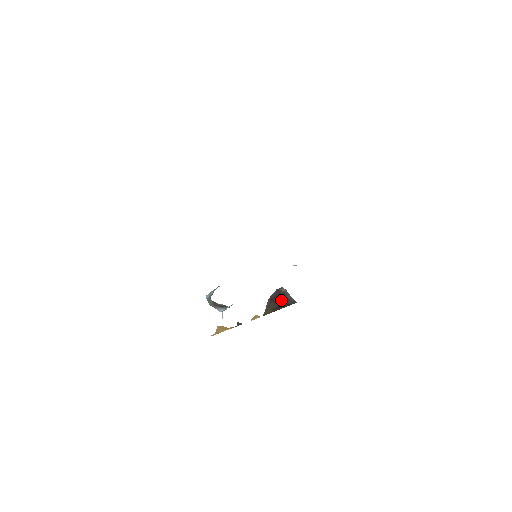
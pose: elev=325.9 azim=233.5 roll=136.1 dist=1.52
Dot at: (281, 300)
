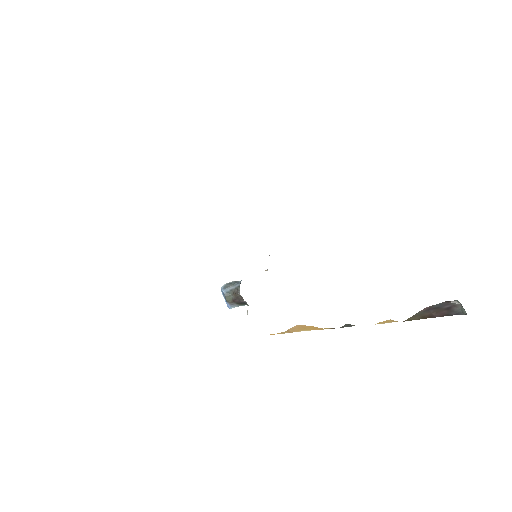
Dot at: (443, 310)
